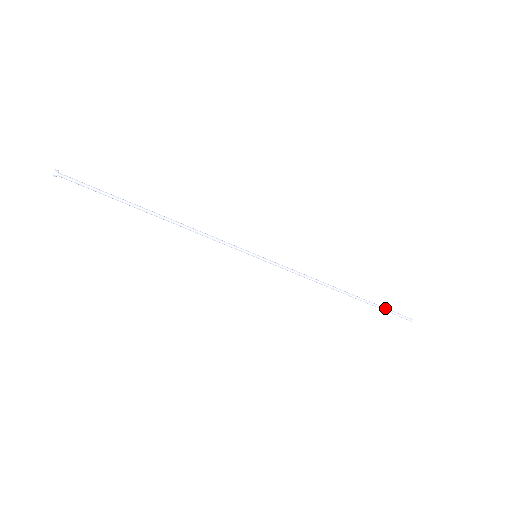
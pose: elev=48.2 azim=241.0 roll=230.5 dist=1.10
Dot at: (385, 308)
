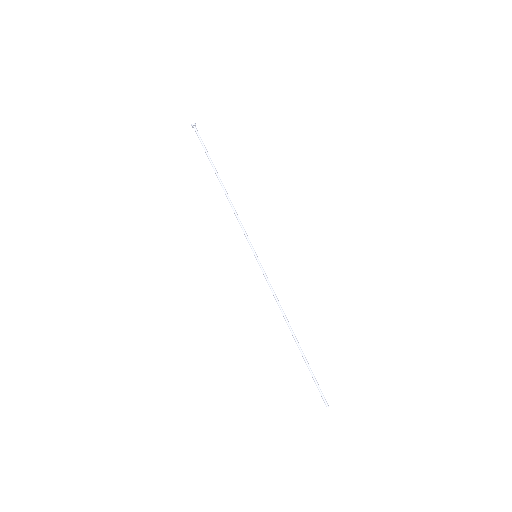
Dot at: occluded
